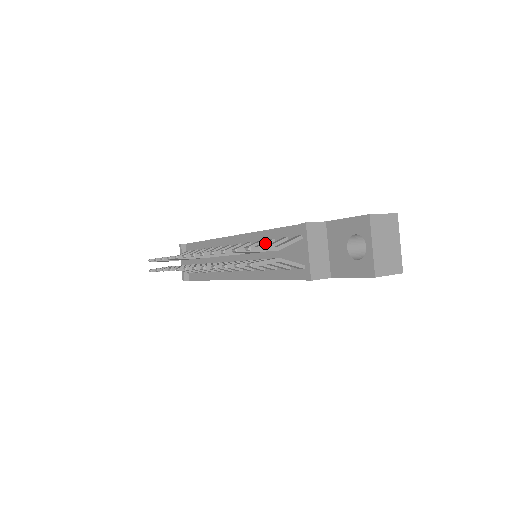
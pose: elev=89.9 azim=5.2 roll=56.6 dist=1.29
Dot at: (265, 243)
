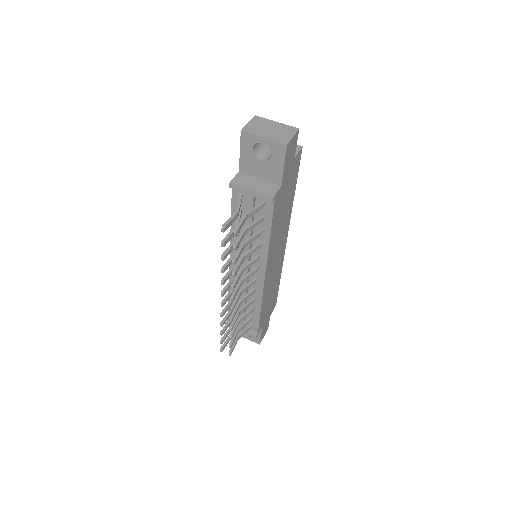
Dot at: occluded
